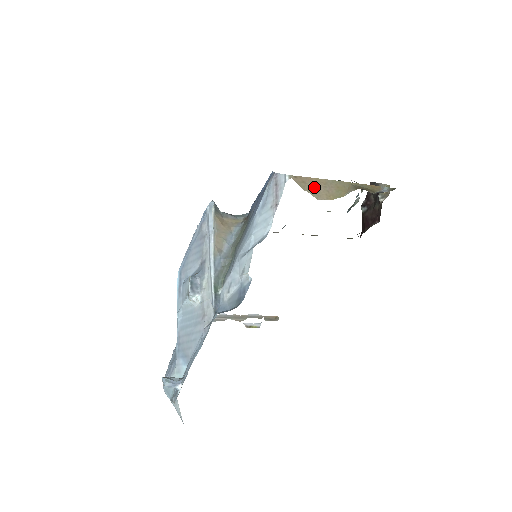
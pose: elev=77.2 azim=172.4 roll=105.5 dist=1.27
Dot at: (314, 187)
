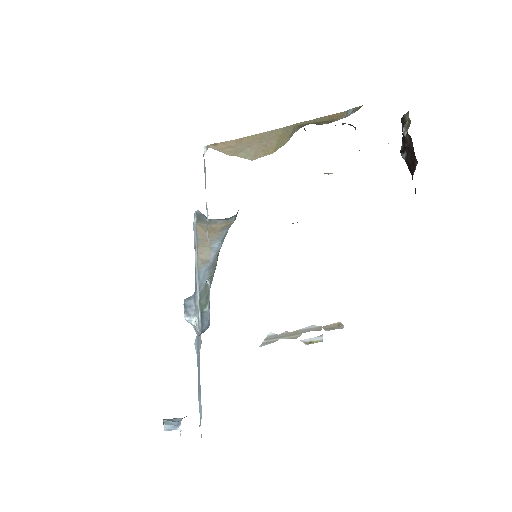
Dot at: (245, 148)
